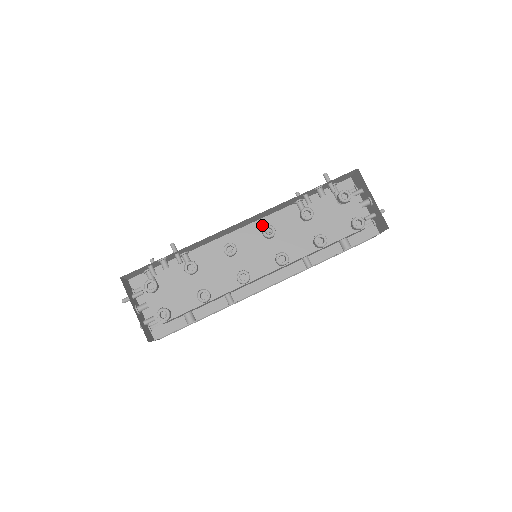
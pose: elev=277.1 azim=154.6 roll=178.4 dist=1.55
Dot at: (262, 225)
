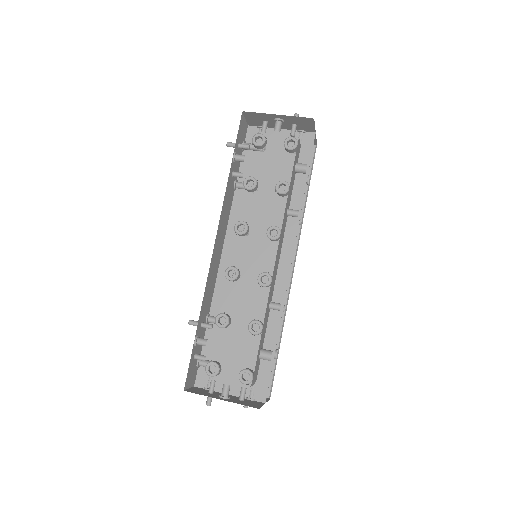
Dot at: (233, 232)
